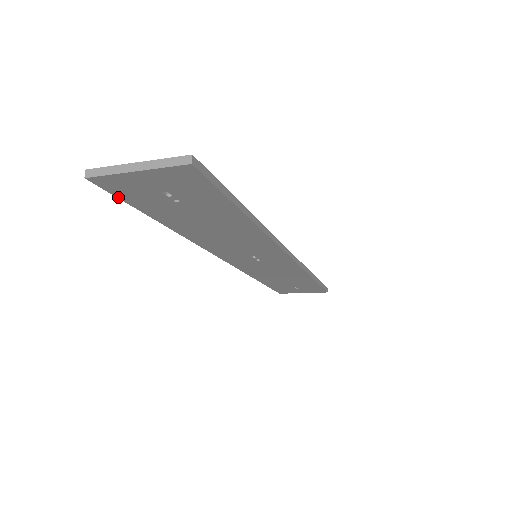
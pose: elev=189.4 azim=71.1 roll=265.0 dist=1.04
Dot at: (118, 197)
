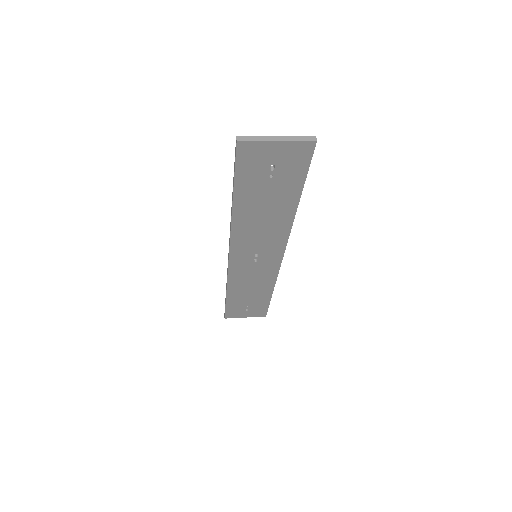
Dot at: (236, 165)
